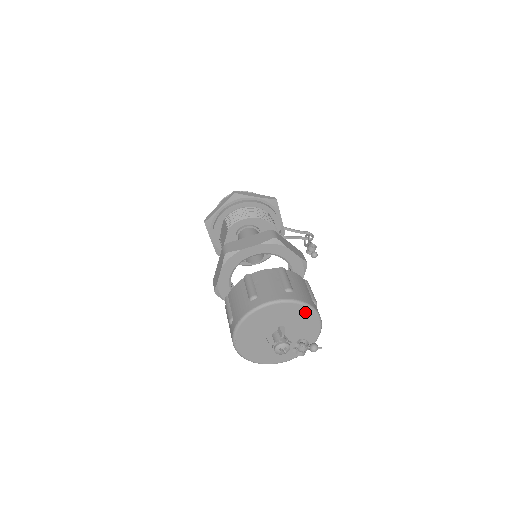
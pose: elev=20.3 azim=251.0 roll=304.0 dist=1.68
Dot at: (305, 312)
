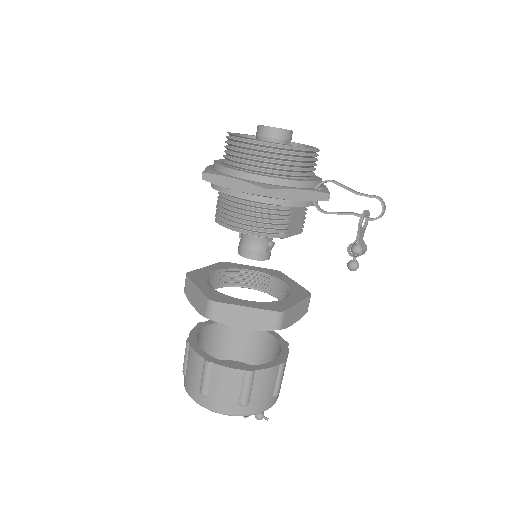
Dot at: occluded
